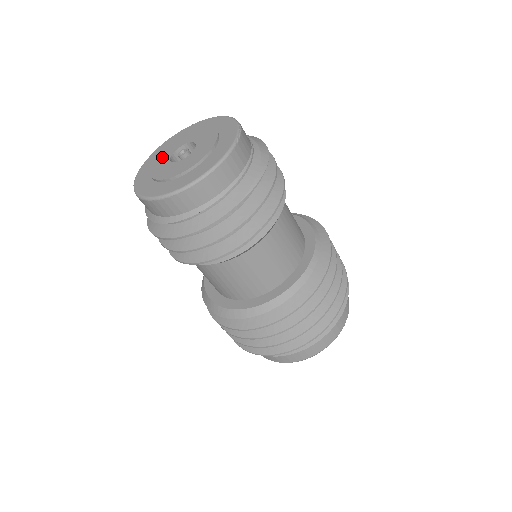
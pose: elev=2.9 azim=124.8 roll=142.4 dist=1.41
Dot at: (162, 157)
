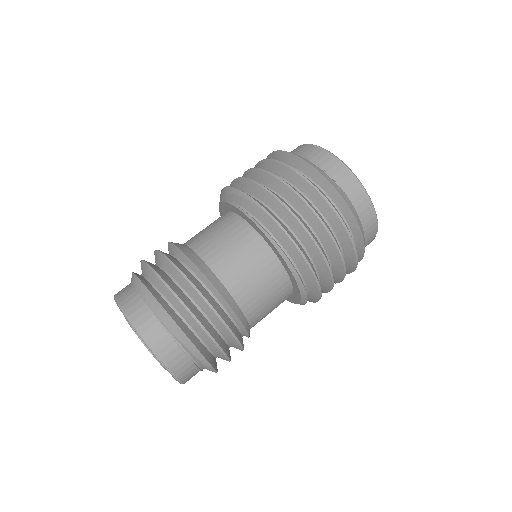
Dot at: occluded
